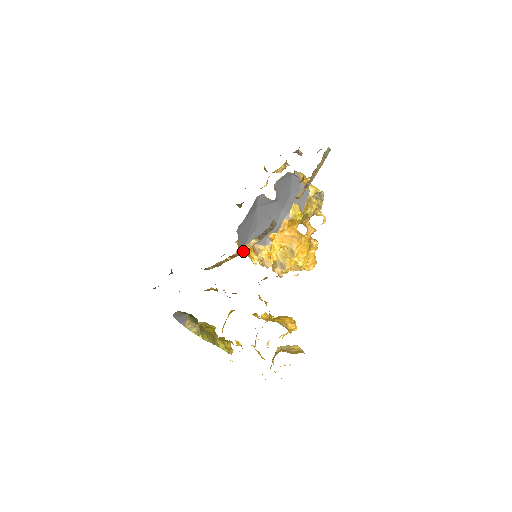
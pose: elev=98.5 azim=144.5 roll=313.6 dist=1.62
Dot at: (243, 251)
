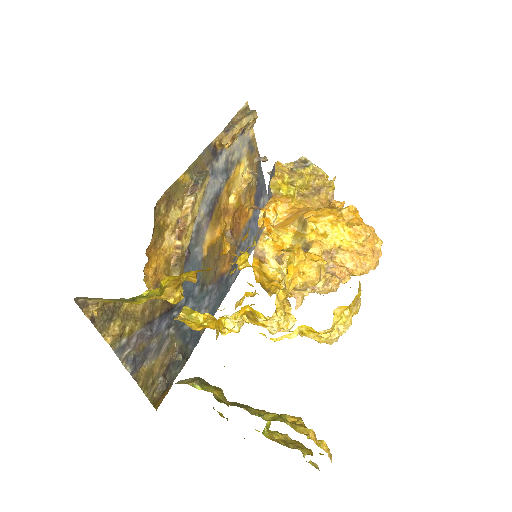
Dot at: (186, 220)
